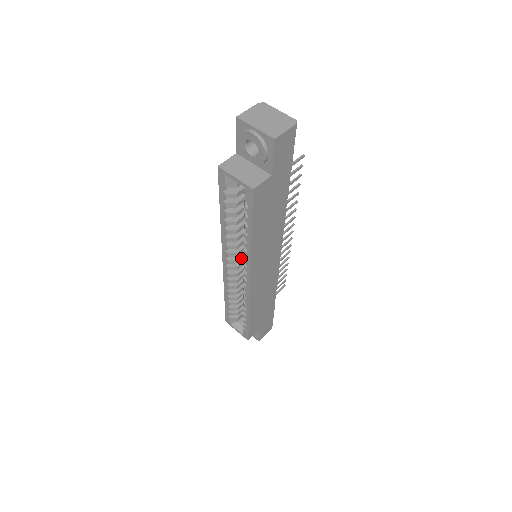
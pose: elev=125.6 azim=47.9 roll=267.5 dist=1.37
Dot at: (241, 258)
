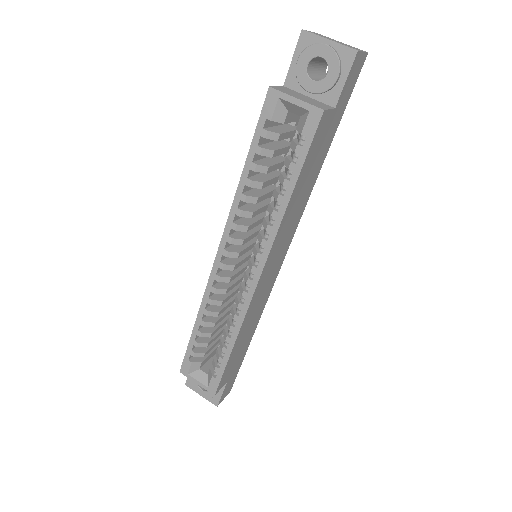
Dot at: (242, 253)
